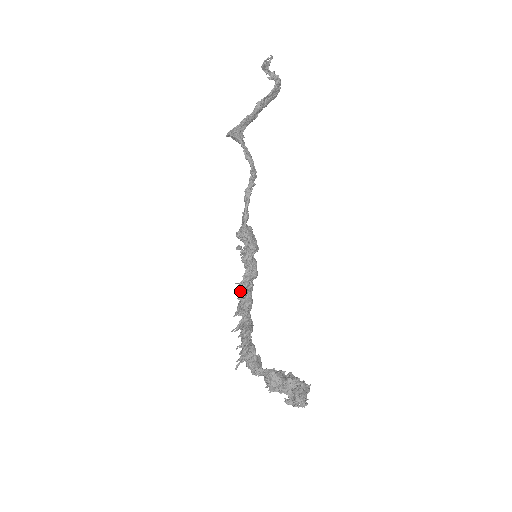
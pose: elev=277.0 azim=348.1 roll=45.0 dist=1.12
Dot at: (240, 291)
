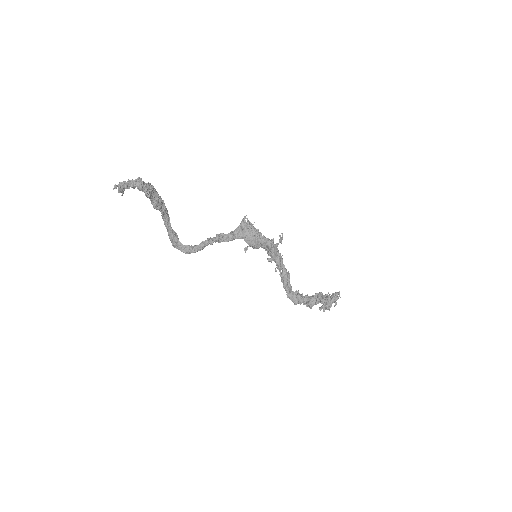
Dot at: occluded
